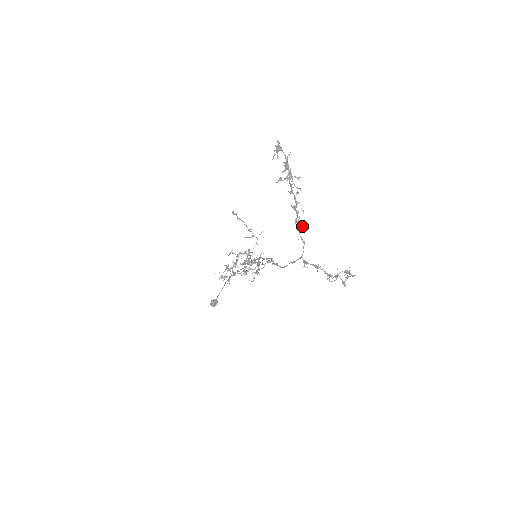
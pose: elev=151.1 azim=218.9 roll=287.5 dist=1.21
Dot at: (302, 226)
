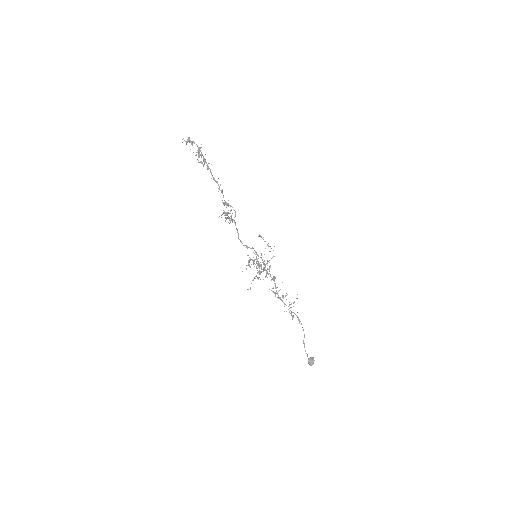
Dot at: occluded
